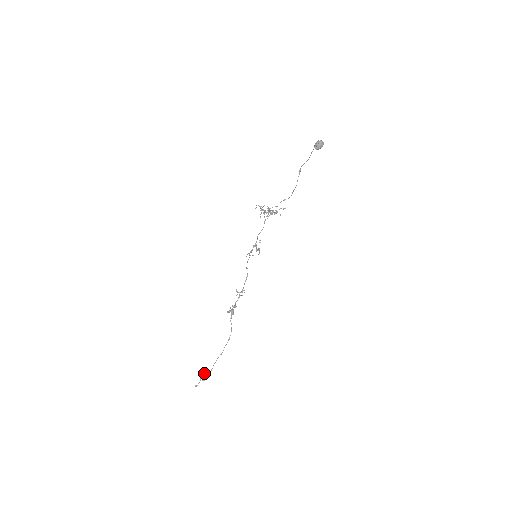
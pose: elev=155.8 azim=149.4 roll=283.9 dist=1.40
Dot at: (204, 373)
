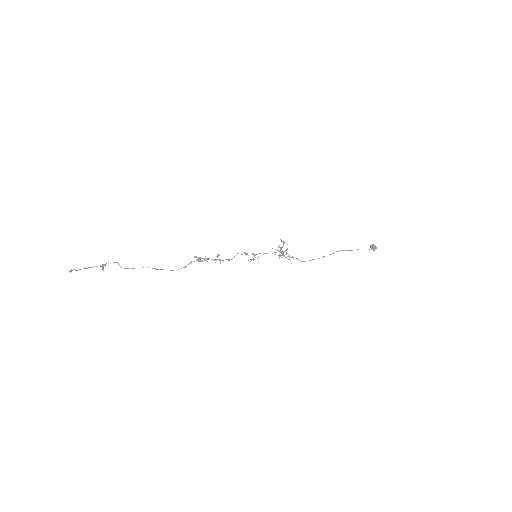
Dot at: occluded
